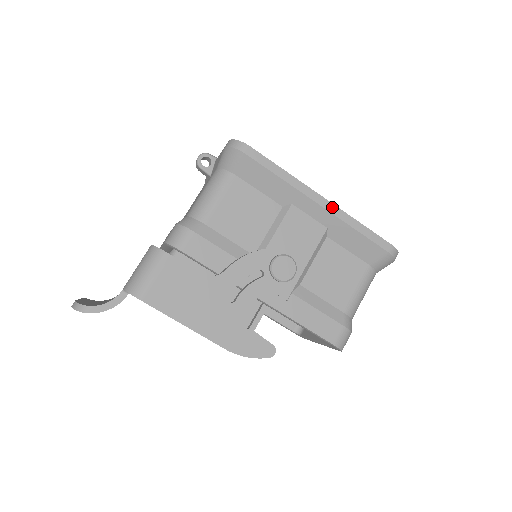
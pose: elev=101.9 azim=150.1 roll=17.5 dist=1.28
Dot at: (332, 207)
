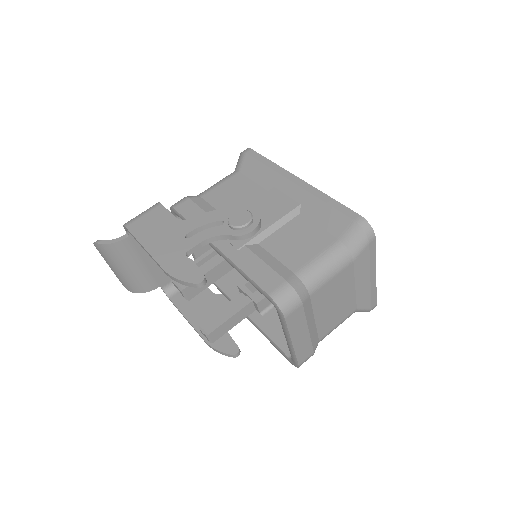
Dot at: (305, 185)
